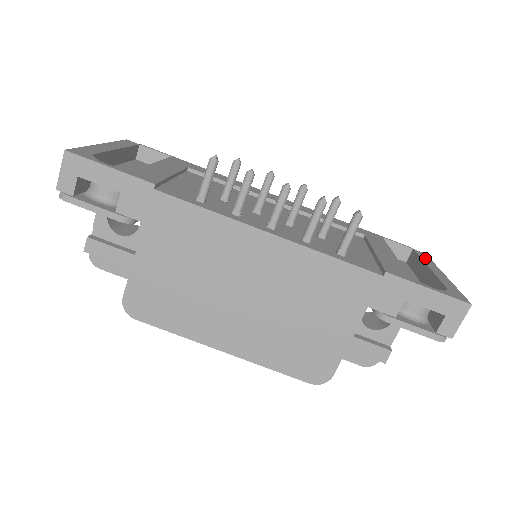
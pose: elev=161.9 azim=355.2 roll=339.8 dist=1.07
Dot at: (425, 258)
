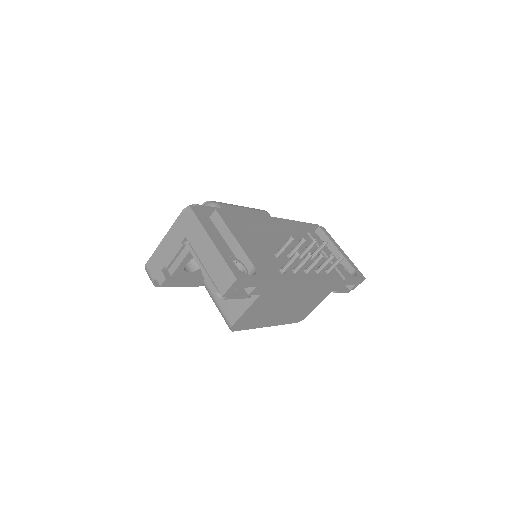
Dot at: (329, 235)
